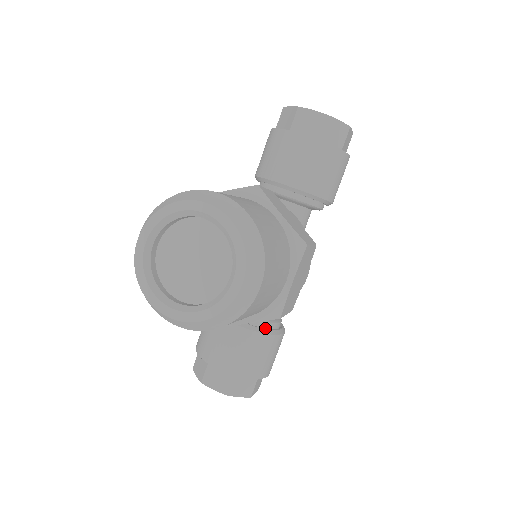
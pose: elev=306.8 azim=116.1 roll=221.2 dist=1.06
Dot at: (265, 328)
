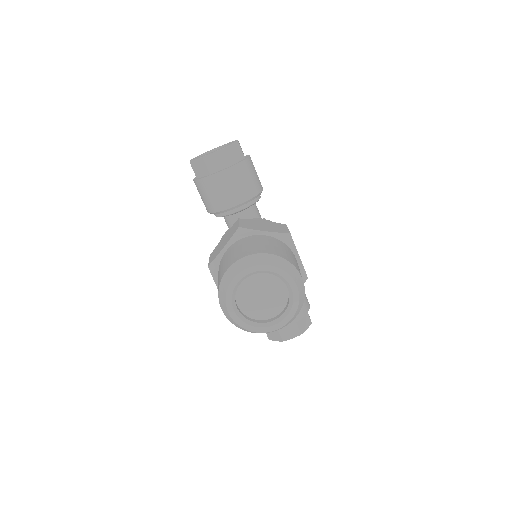
Dot at: occluded
